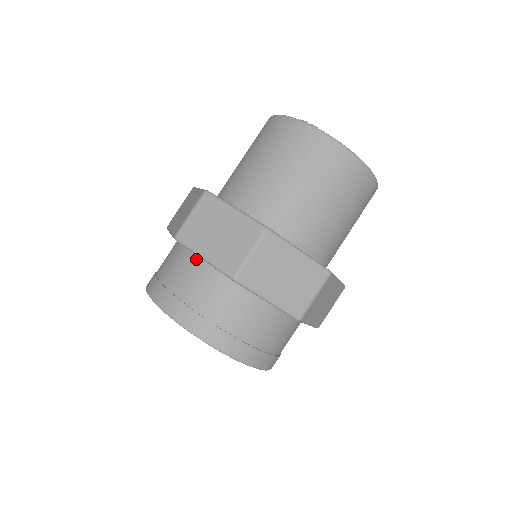
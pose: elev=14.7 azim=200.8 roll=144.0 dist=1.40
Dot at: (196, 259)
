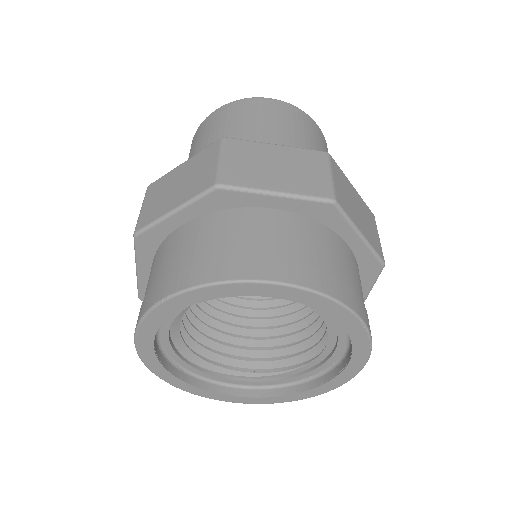
Dot at: (253, 211)
